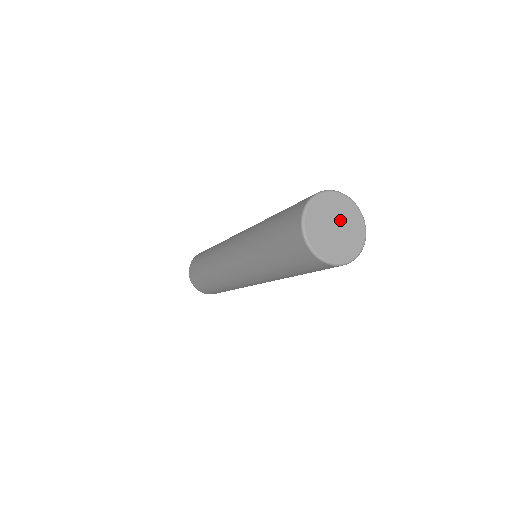
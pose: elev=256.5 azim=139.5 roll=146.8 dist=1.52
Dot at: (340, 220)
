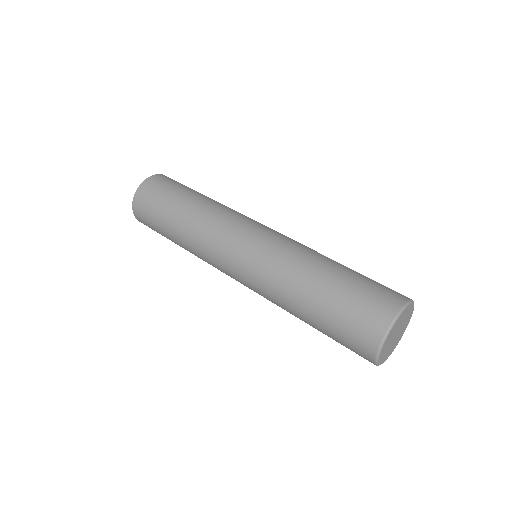
Dot at: (401, 328)
